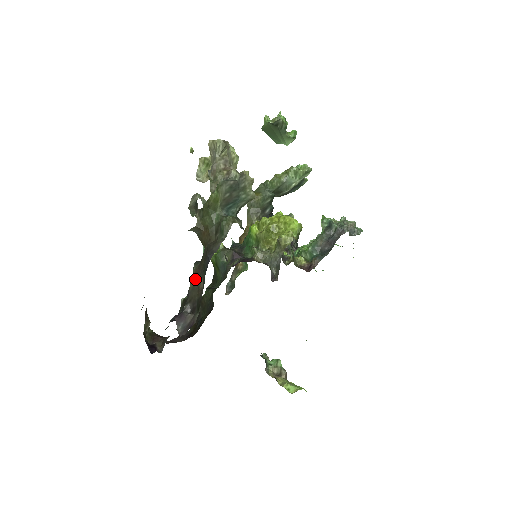
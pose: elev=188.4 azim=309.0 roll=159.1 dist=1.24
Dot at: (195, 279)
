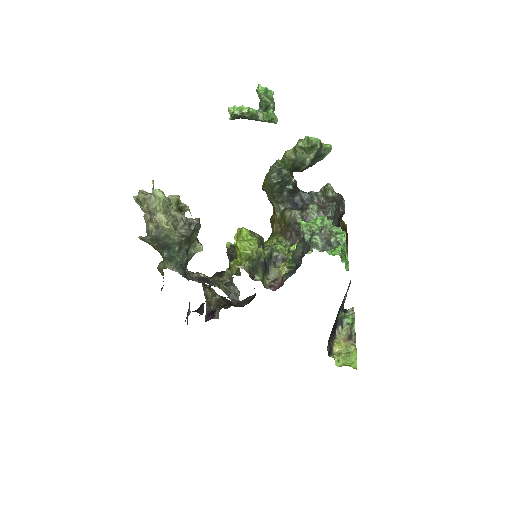
Dot at: occluded
